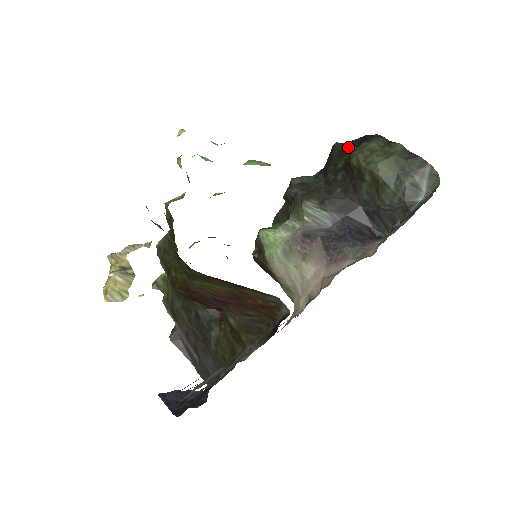
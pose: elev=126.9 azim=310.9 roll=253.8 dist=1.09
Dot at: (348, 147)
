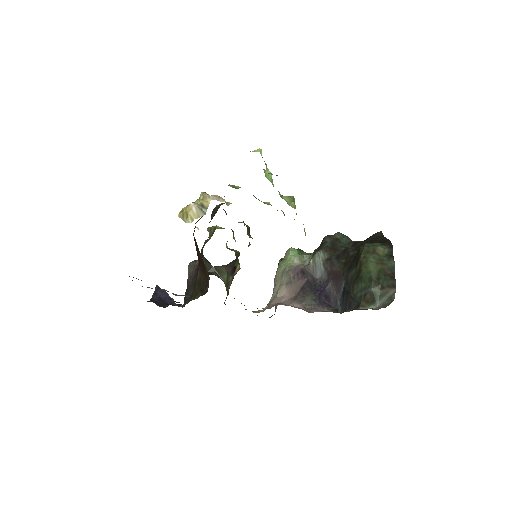
Dot at: (380, 239)
